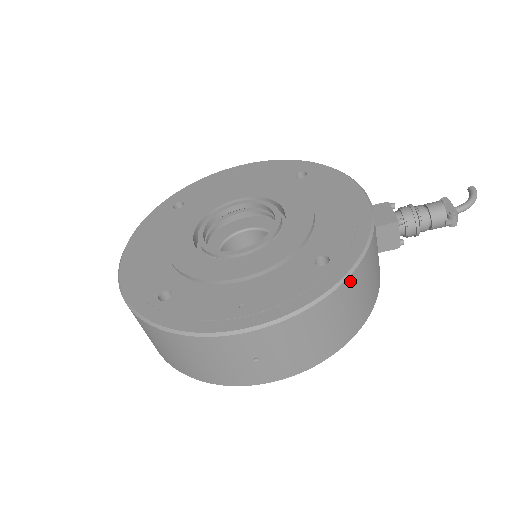
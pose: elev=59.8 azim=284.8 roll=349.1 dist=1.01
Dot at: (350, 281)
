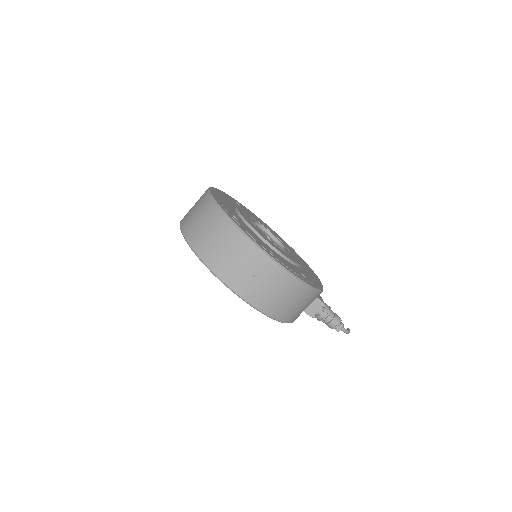
Dot at: (310, 292)
